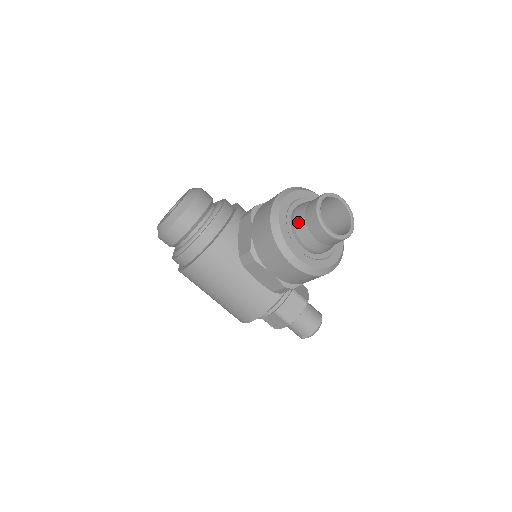
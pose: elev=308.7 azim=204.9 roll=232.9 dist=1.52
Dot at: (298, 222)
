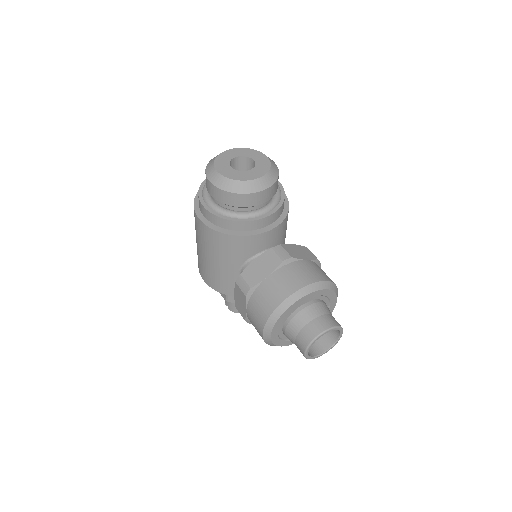
Dot at: (299, 319)
